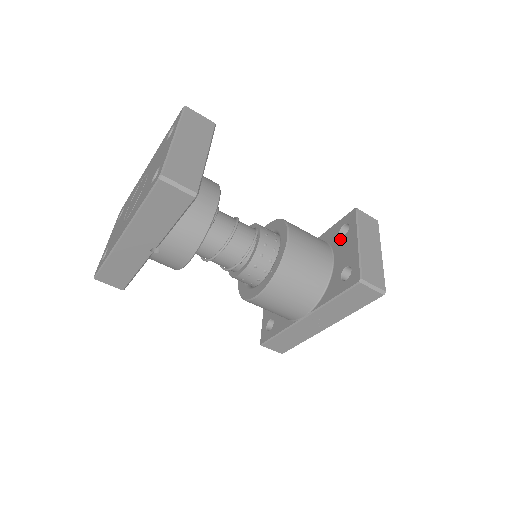
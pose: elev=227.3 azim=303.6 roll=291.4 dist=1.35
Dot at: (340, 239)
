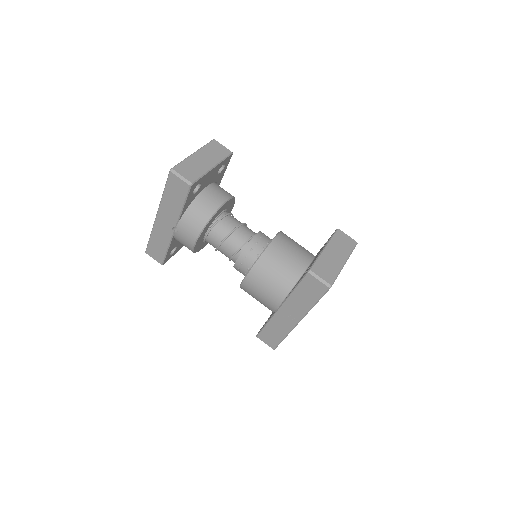
Dot at: occluded
